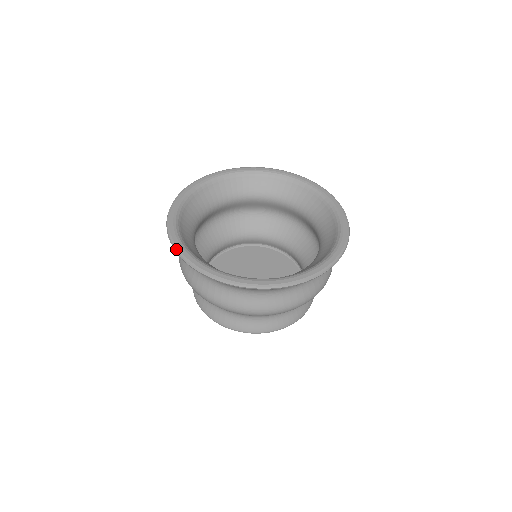
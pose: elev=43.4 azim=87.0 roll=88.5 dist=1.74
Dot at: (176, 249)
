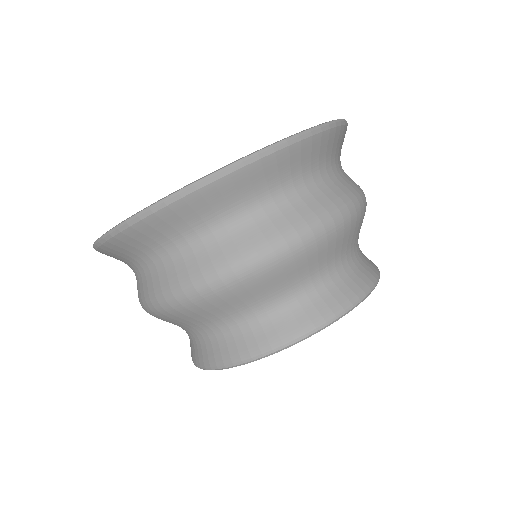
Dot at: occluded
